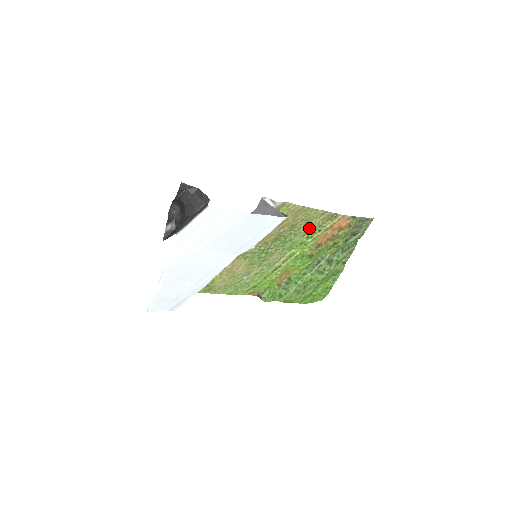
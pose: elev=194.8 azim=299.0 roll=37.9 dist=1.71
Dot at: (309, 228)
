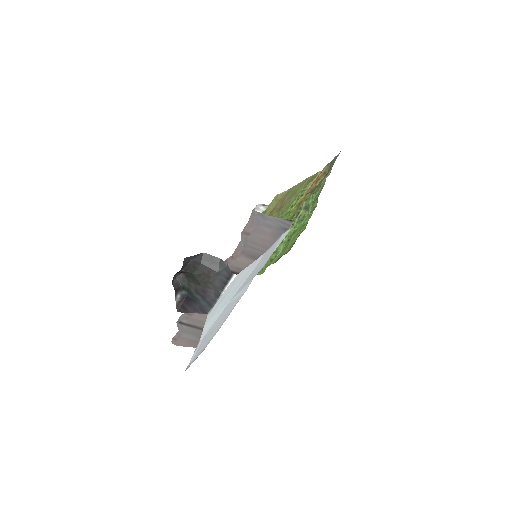
Dot at: (293, 199)
